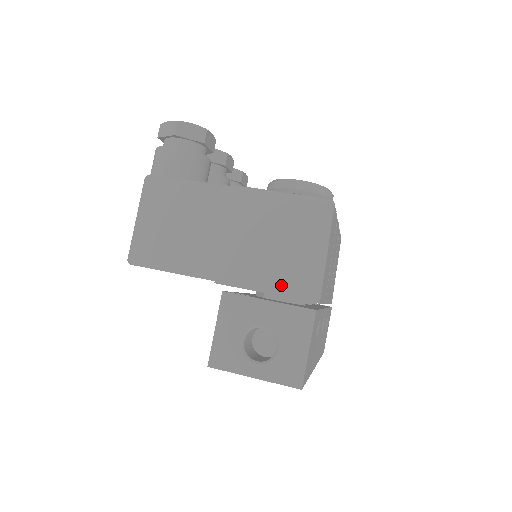
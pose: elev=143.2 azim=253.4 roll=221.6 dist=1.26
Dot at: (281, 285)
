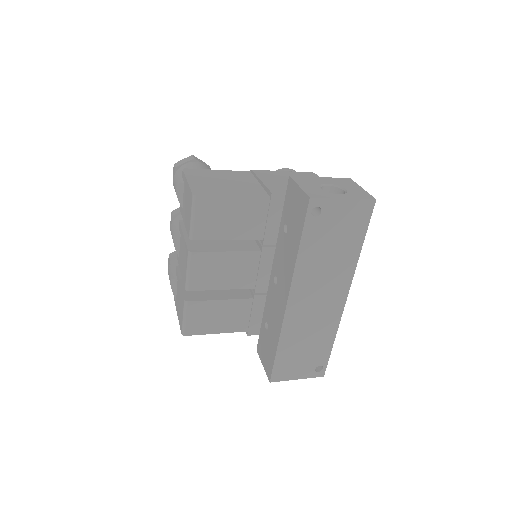
Dot at: occluded
